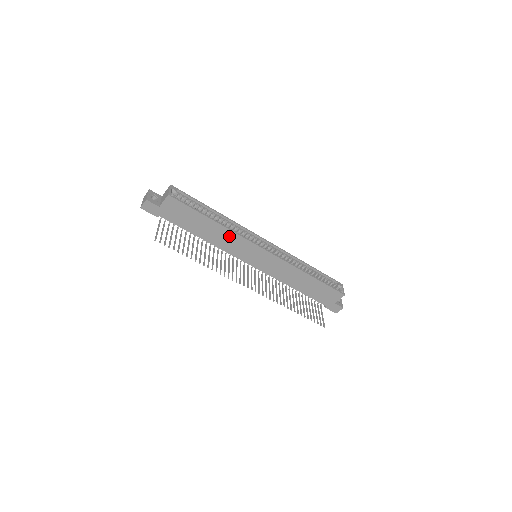
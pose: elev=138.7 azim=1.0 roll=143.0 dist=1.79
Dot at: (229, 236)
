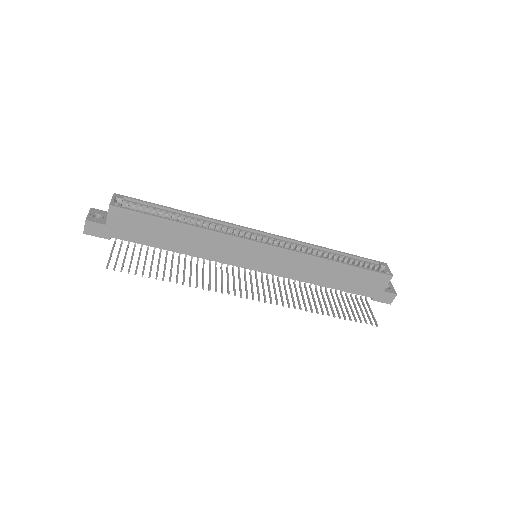
Dot at: (209, 238)
